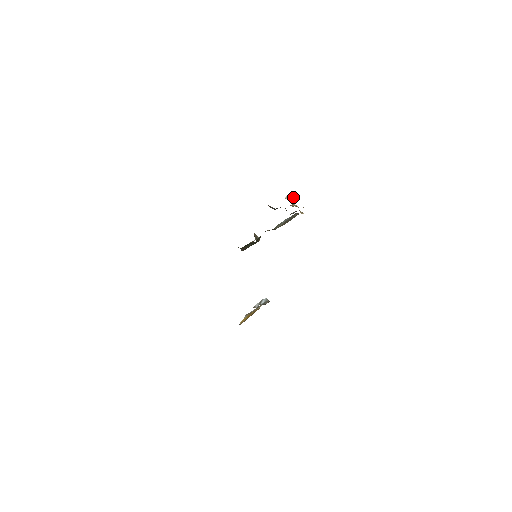
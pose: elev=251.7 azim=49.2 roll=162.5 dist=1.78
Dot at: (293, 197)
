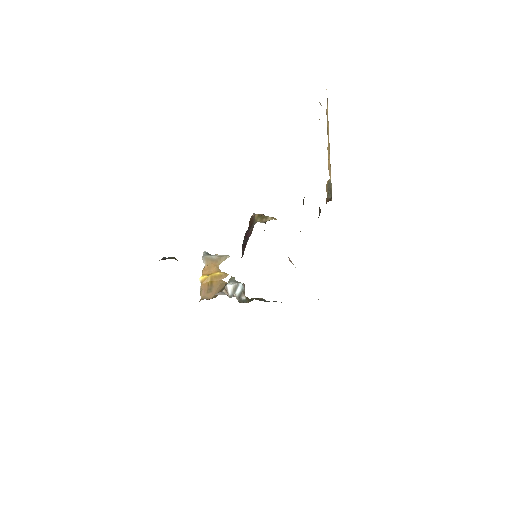
Dot at: occluded
